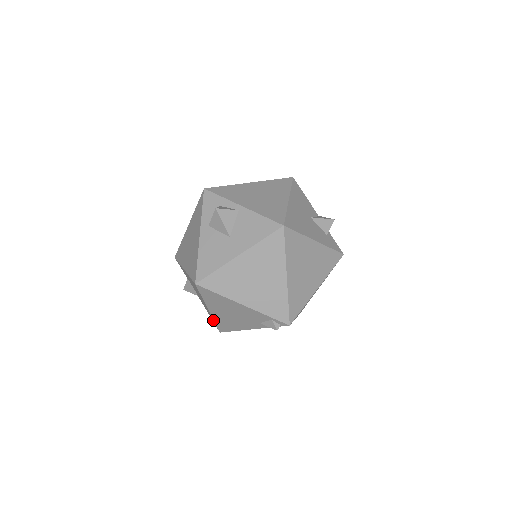
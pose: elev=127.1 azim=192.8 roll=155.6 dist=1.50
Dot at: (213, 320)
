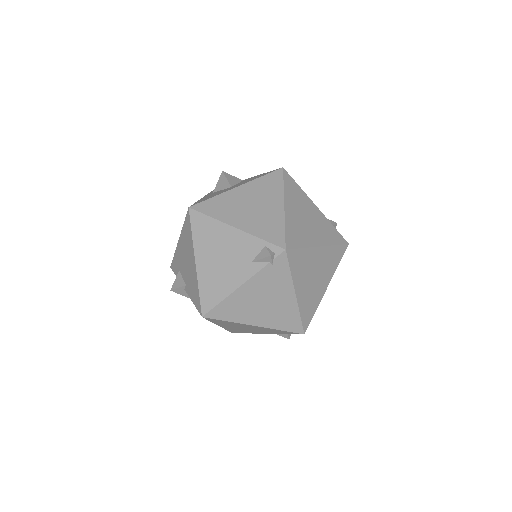
Dot at: (197, 291)
